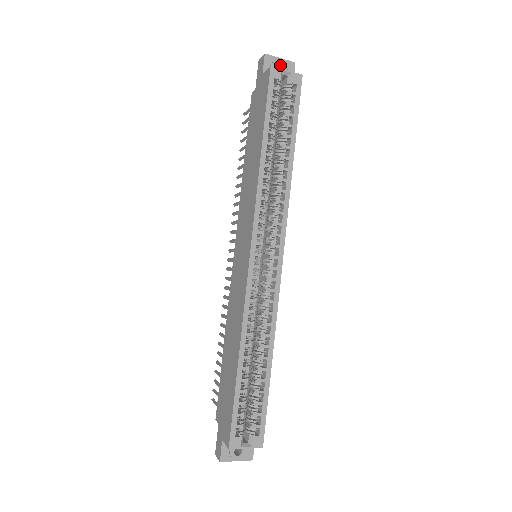
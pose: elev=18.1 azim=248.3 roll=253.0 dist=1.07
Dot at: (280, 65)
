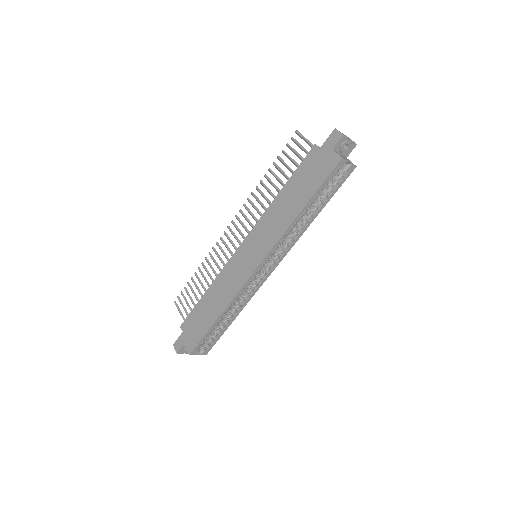
Dot at: (347, 143)
